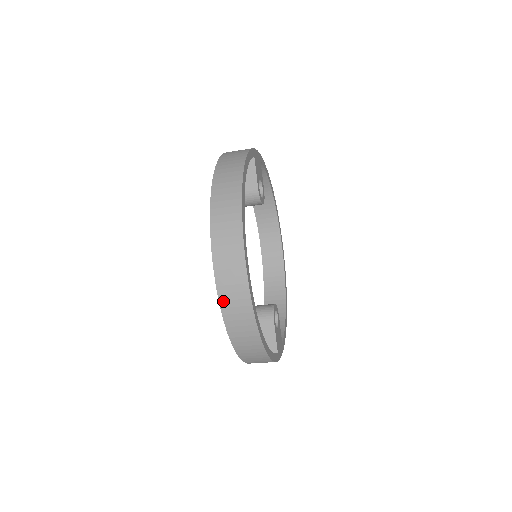
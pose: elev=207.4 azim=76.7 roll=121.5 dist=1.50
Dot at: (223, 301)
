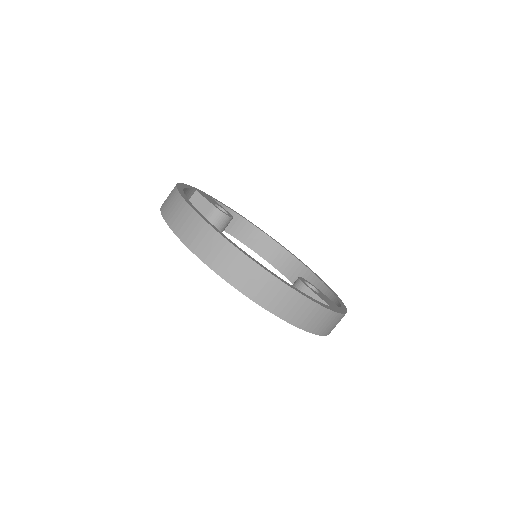
Dot at: (217, 269)
